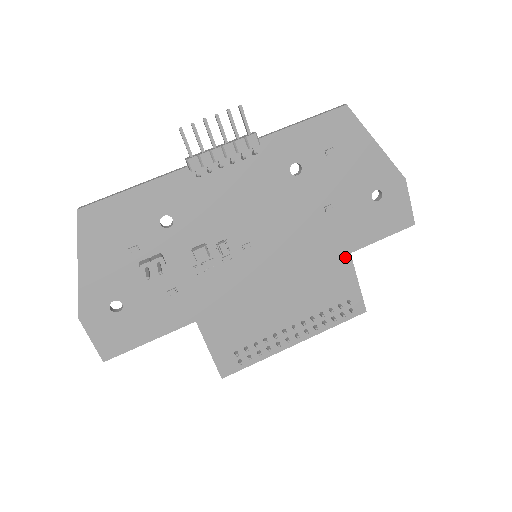
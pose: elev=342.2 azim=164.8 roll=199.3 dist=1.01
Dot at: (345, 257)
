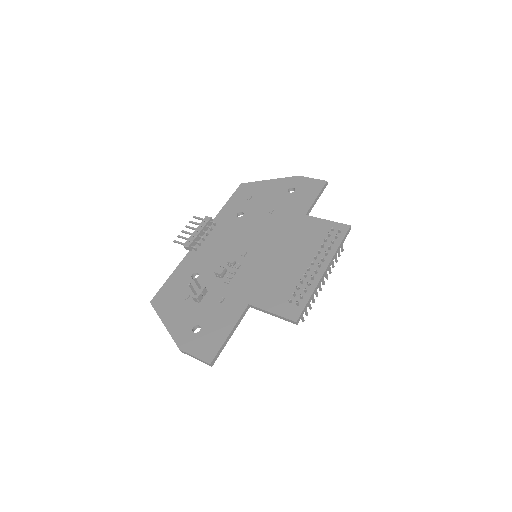
Dot at: (305, 218)
